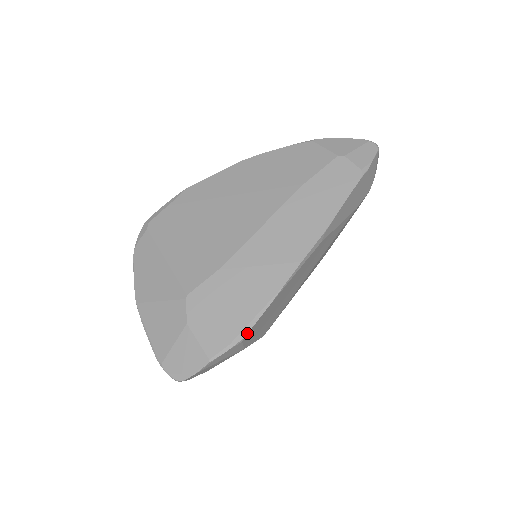
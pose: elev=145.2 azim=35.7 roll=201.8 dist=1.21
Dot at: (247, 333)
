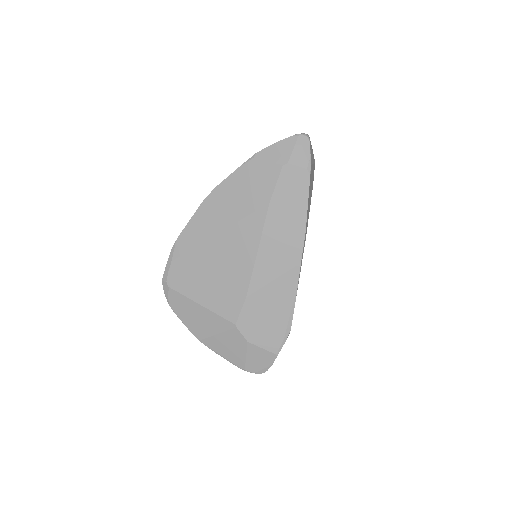
Dot at: occluded
